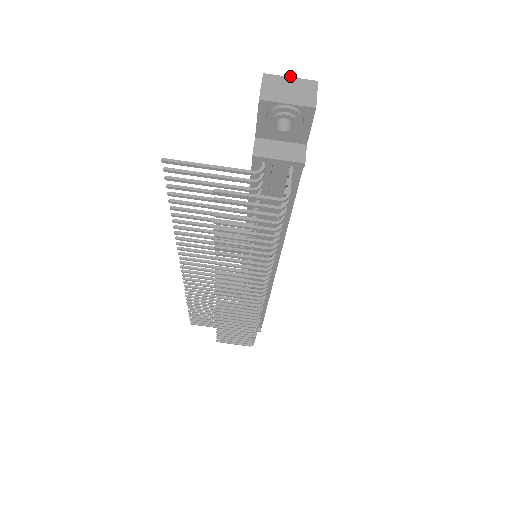
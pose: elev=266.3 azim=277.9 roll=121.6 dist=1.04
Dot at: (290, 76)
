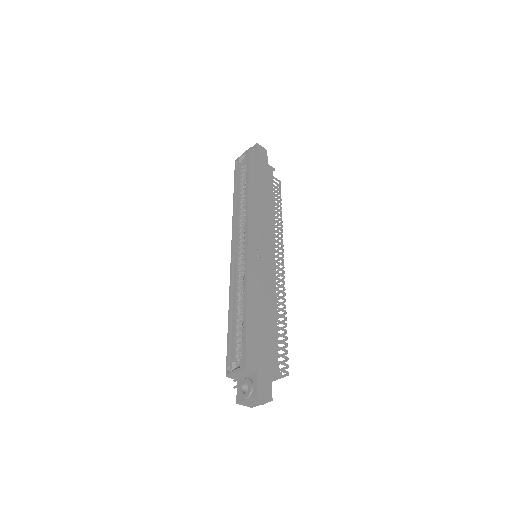
Dot at: (245, 399)
